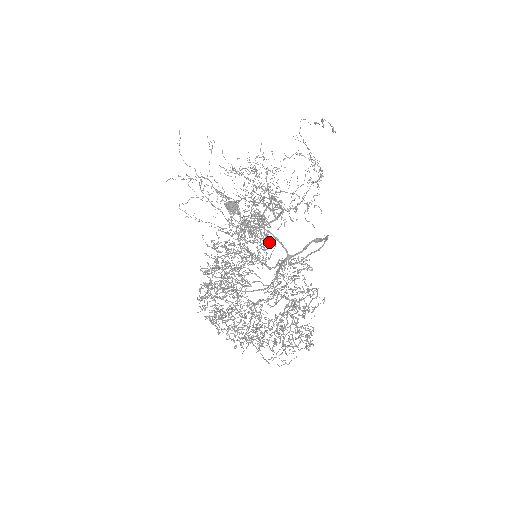
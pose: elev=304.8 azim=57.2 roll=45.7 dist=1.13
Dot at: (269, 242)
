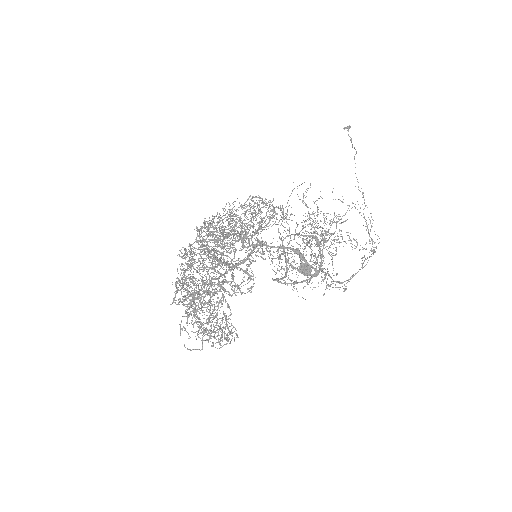
Dot at: occluded
